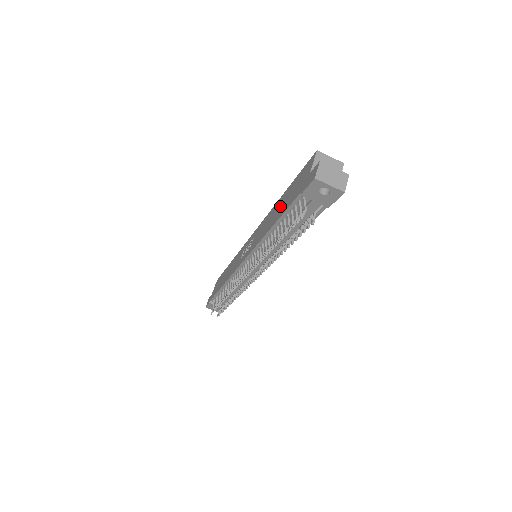
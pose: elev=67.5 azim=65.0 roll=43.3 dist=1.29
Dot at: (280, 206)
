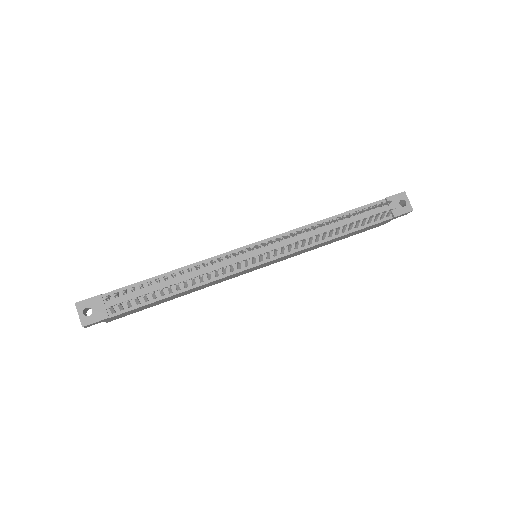
Dot at: occluded
